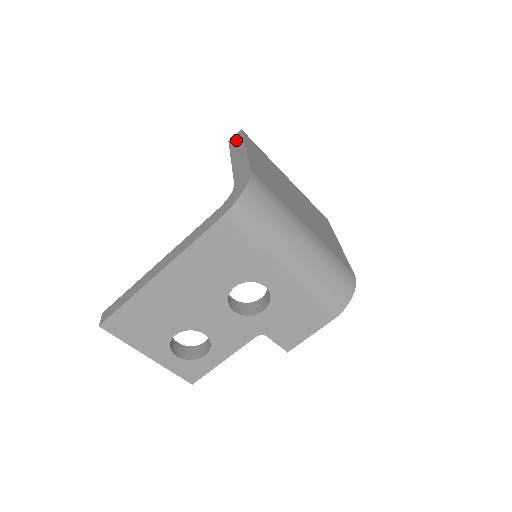
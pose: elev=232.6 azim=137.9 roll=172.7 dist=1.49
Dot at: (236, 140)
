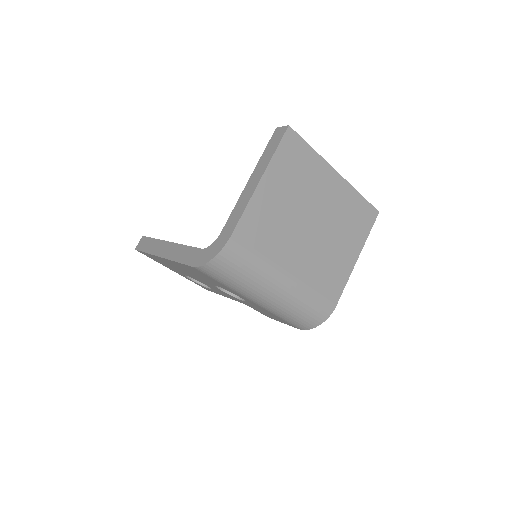
Dot at: (274, 143)
